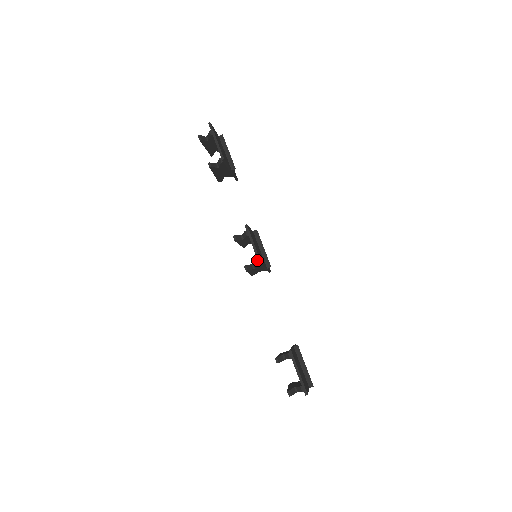
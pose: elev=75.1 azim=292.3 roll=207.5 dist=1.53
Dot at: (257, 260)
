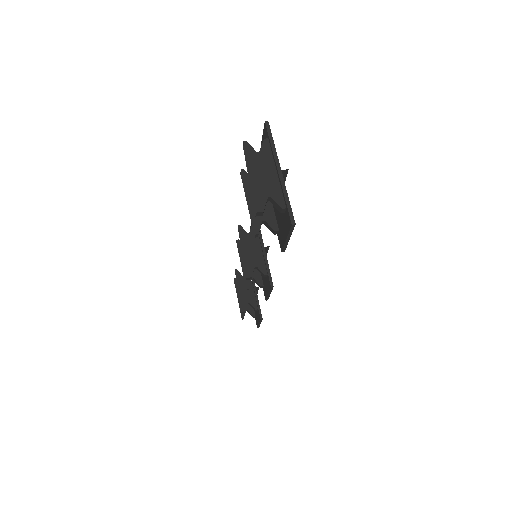
Dot at: occluded
